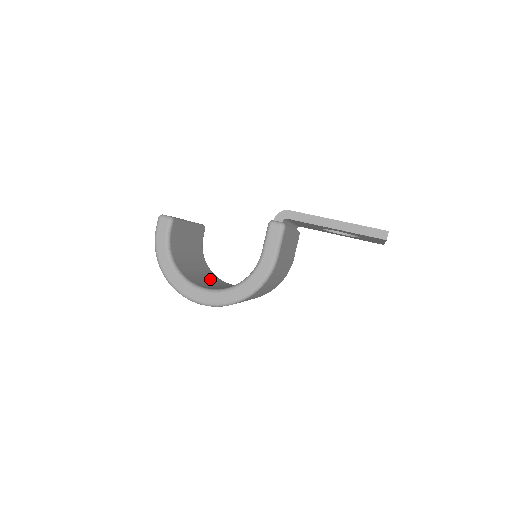
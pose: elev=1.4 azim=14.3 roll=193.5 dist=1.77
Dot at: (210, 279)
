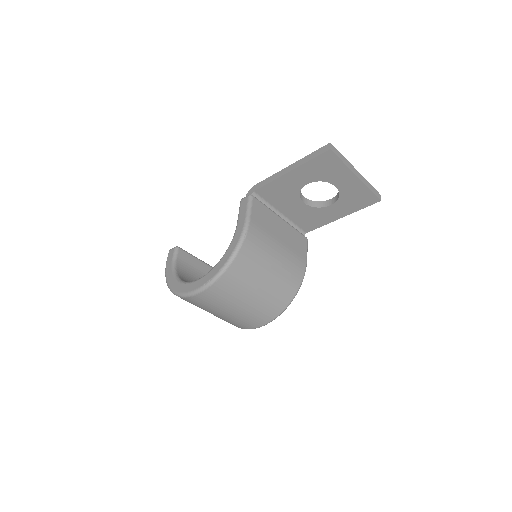
Dot at: occluded
